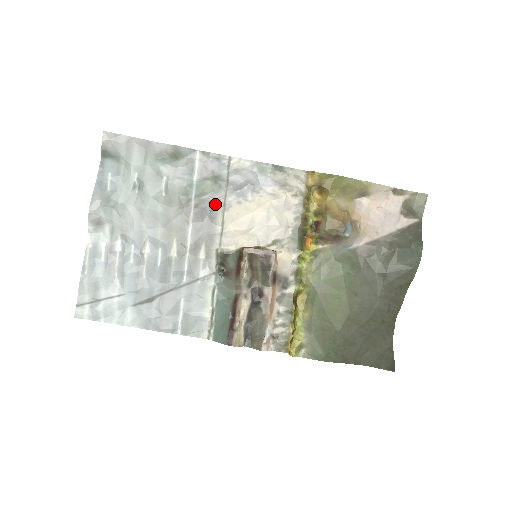
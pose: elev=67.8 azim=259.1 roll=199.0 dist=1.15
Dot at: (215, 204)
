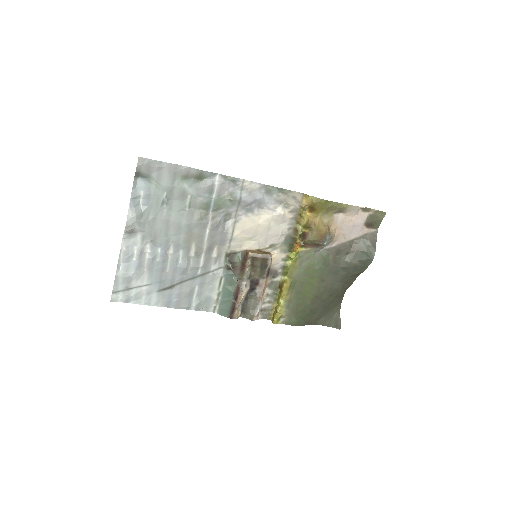
Dot at: (228, 216)
